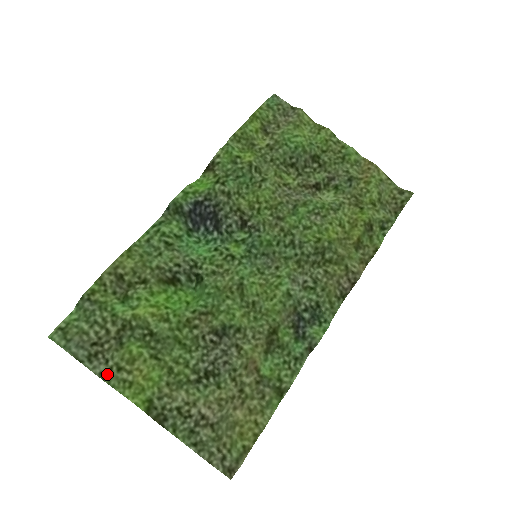
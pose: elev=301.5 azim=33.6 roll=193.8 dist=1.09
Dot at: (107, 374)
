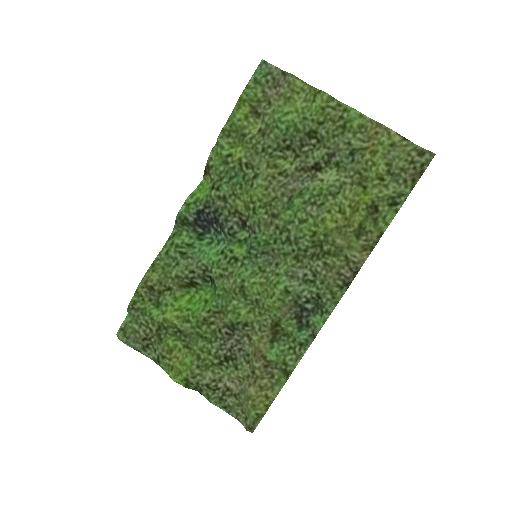
Dot at: (157, 359)
